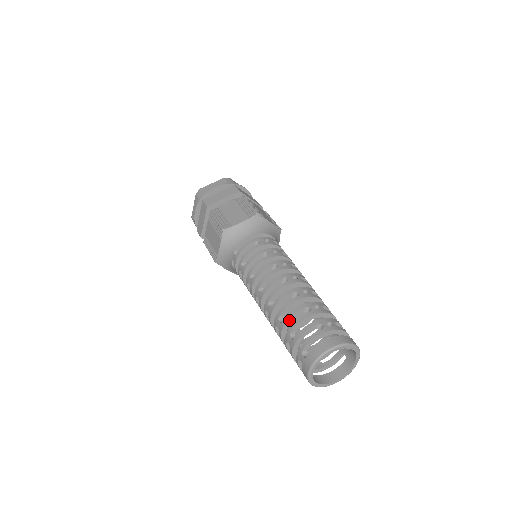
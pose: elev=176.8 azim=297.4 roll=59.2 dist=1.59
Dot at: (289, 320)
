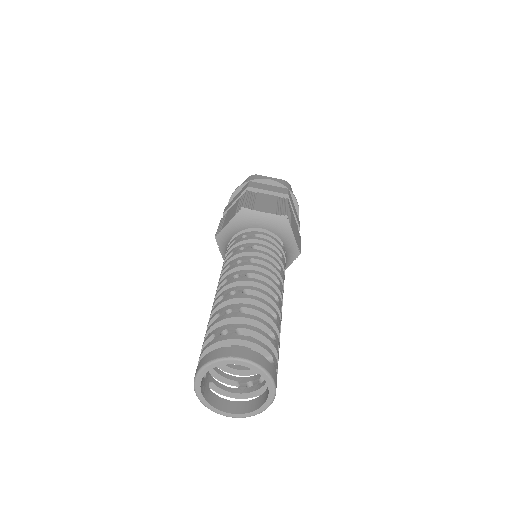
Dot at: occluded
